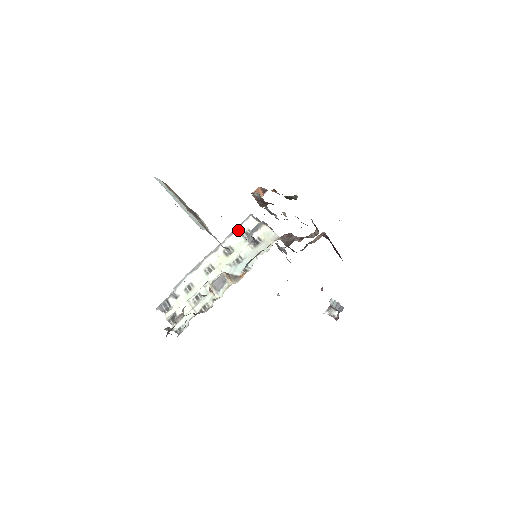
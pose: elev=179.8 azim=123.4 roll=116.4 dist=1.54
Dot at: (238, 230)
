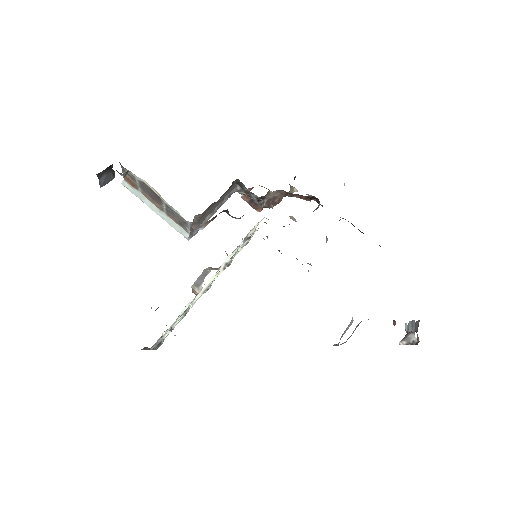
Dot at: (239, 245)
